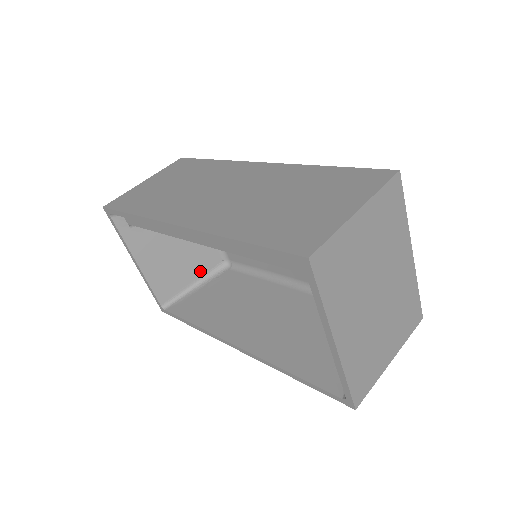
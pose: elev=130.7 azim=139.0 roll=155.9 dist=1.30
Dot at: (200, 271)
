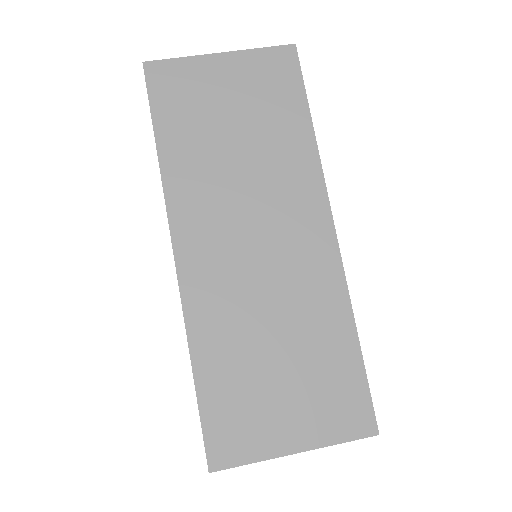
Dot at: occluded
